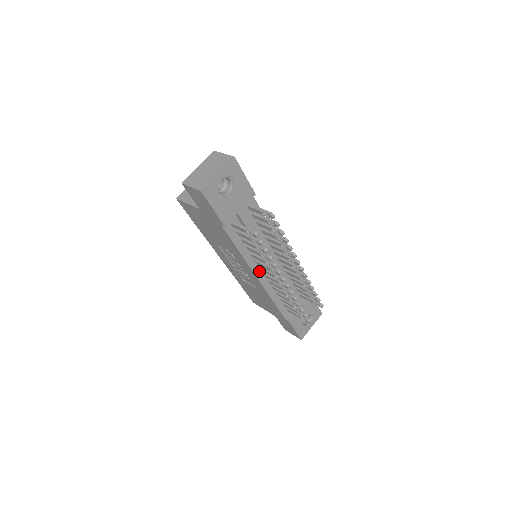
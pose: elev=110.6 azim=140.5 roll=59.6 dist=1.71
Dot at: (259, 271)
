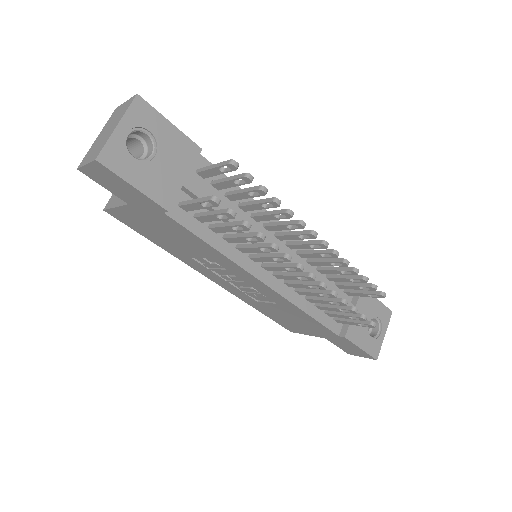
Dot at: (263, 272)
